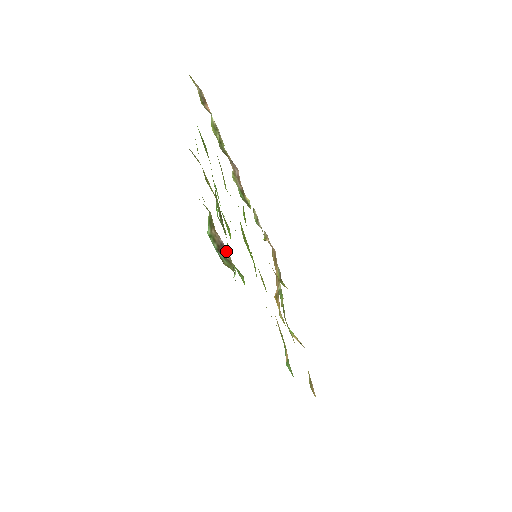
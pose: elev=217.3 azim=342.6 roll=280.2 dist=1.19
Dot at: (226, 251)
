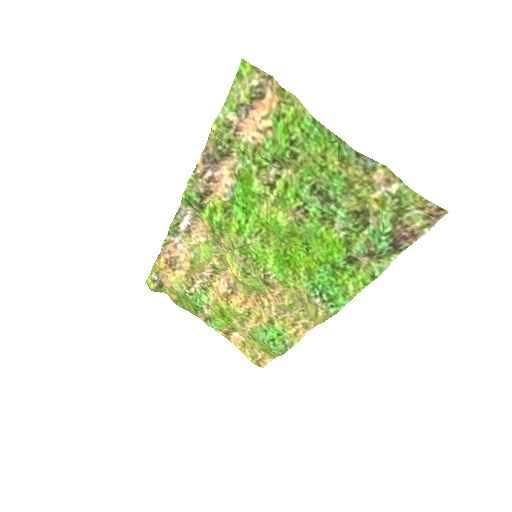
Dot at: (408, 241)
